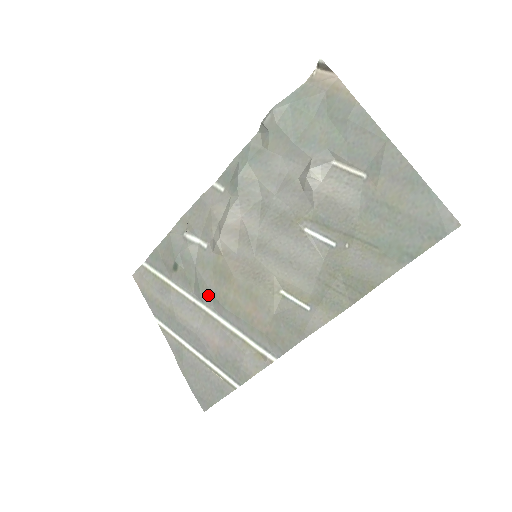
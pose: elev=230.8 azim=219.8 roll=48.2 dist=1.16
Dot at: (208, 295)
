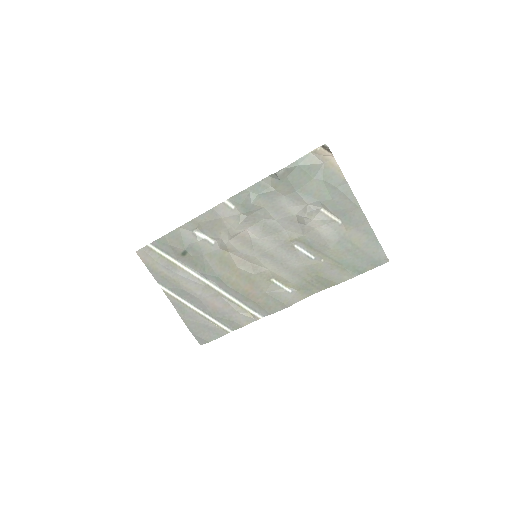
Dot at: (213, 276)
